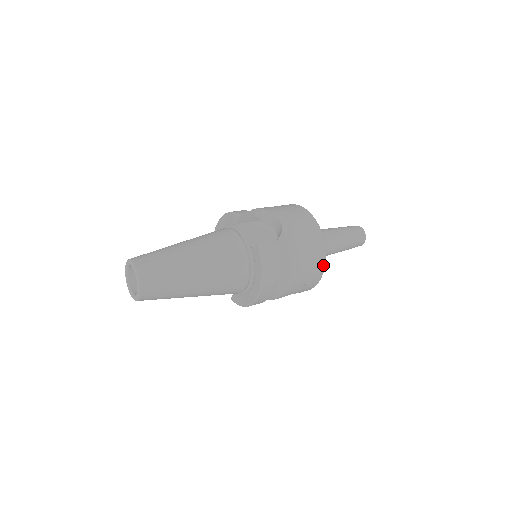
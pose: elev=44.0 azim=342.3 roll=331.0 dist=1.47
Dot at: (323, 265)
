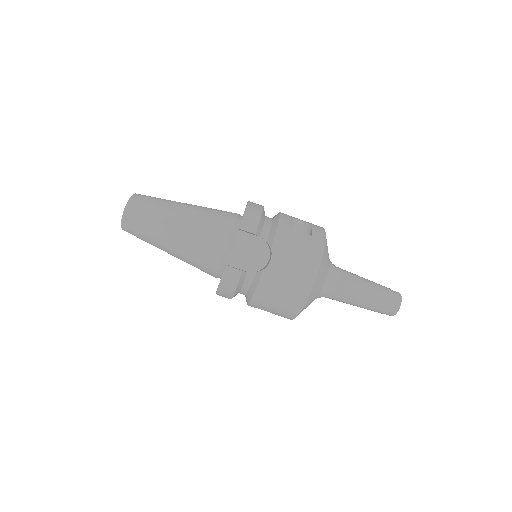
Dot at: (293, 316)
